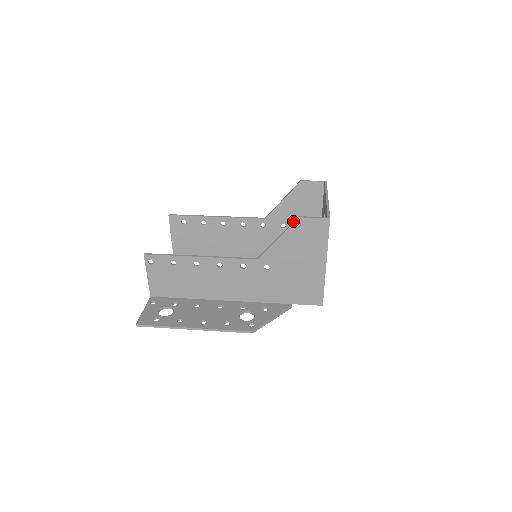
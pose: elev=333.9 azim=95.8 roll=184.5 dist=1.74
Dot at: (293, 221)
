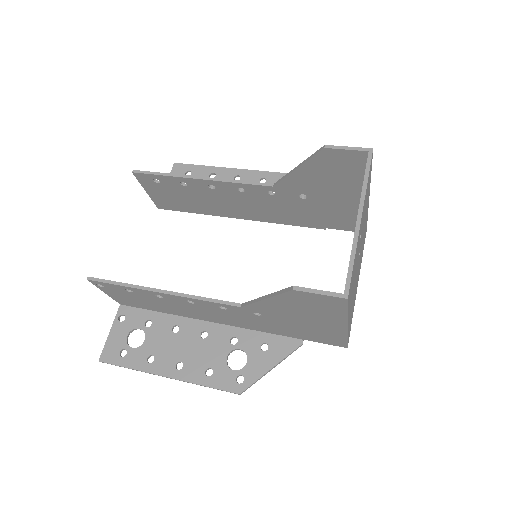
Dot at: (318, 192)
